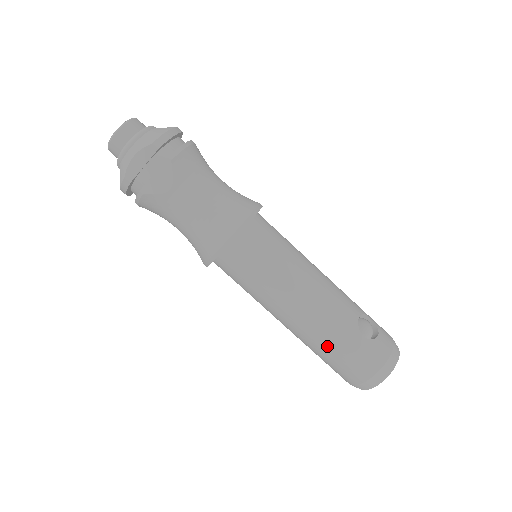
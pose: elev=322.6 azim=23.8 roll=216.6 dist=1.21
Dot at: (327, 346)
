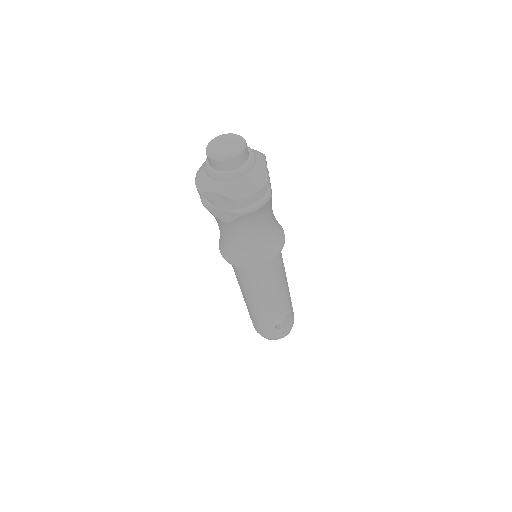
Dot at: (253, 316)
